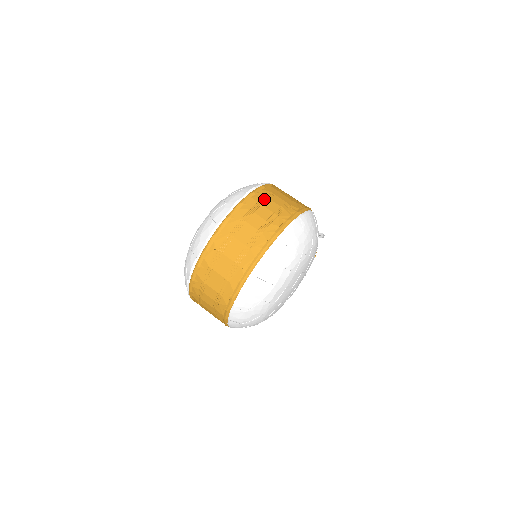
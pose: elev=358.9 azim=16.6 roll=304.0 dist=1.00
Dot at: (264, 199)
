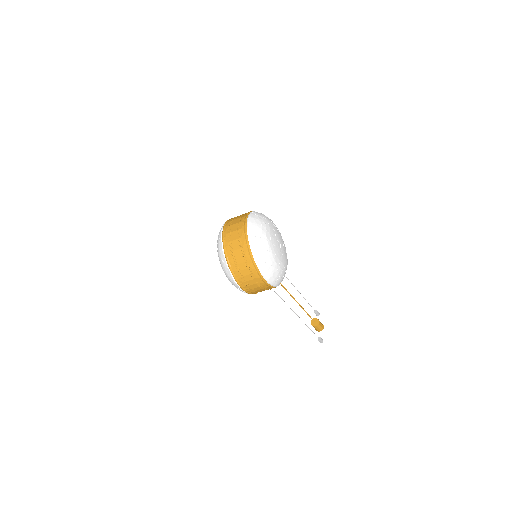
Dot at: occluded
